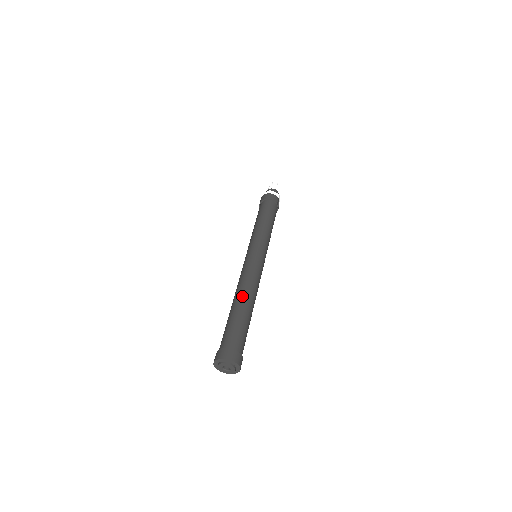
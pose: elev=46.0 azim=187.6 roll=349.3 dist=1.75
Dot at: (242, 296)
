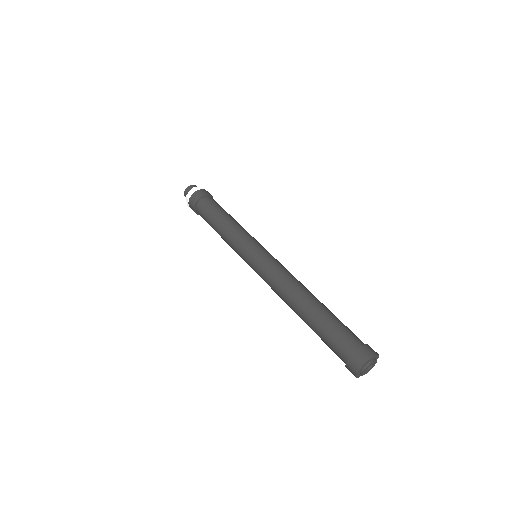
Dot at: (305, 296)
